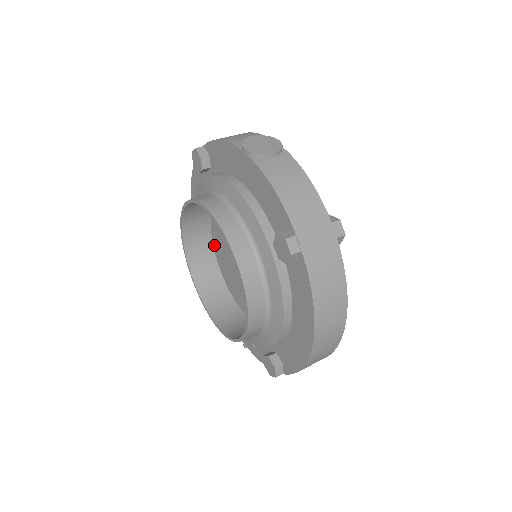
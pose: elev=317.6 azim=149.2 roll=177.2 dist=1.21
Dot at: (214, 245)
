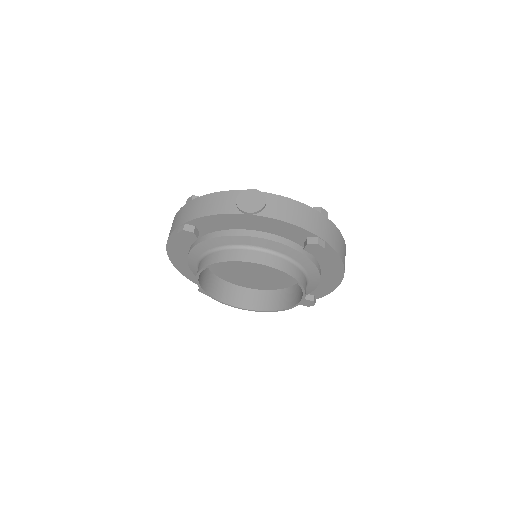
Dot at: (212, 270)
